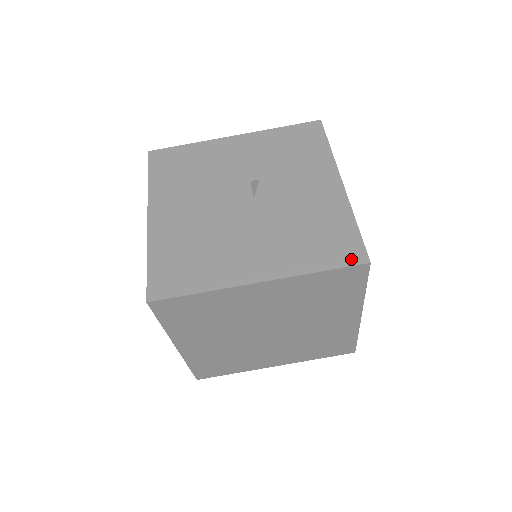
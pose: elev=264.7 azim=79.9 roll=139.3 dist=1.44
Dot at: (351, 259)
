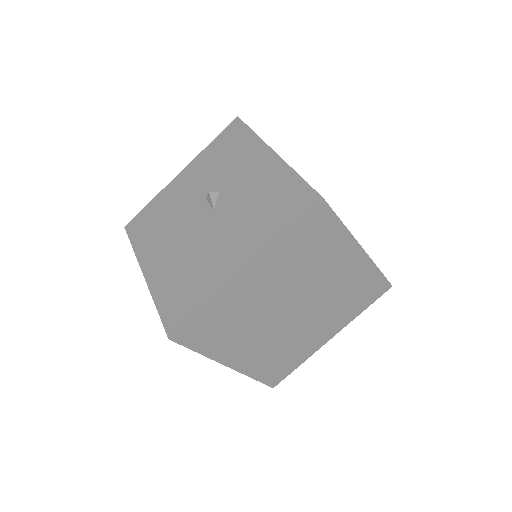
Dot at: (307, 206)
